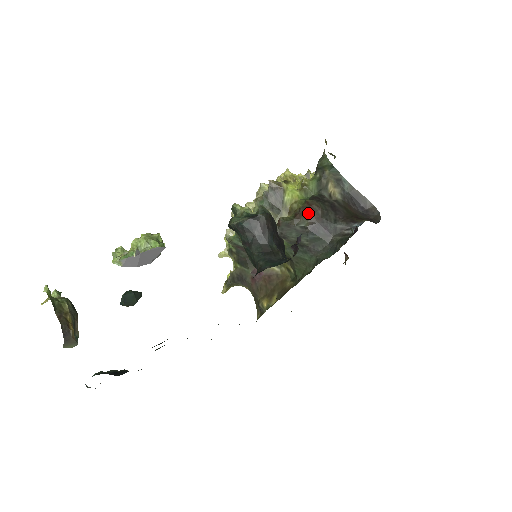
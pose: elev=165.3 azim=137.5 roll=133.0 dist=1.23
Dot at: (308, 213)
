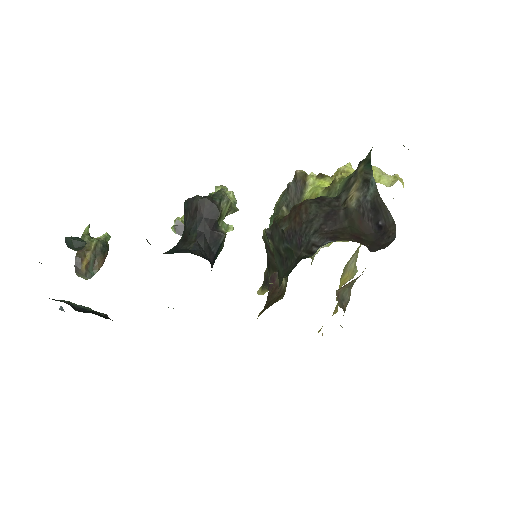
Dot at: (293, 214)
